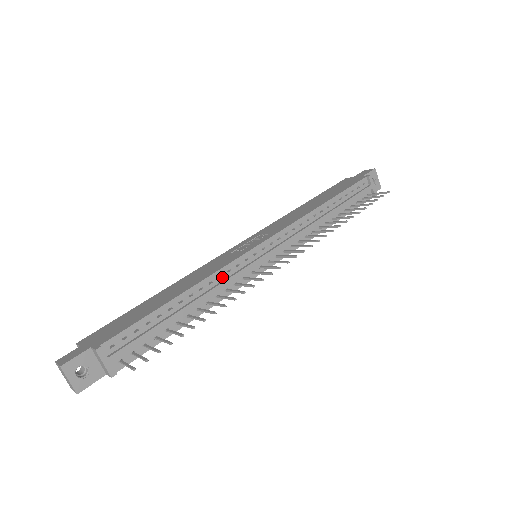
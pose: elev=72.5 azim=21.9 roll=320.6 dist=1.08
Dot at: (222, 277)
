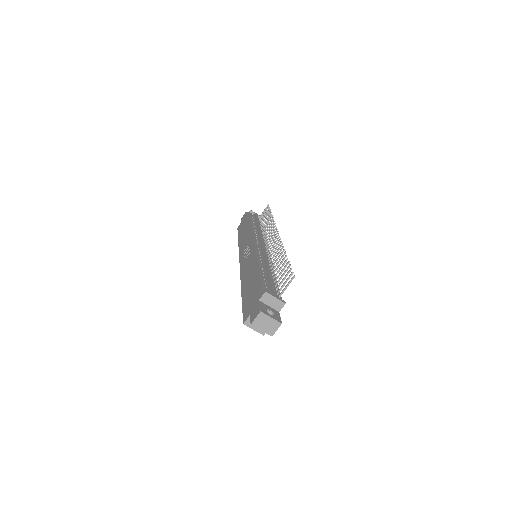
Dot at: (261, 257)
